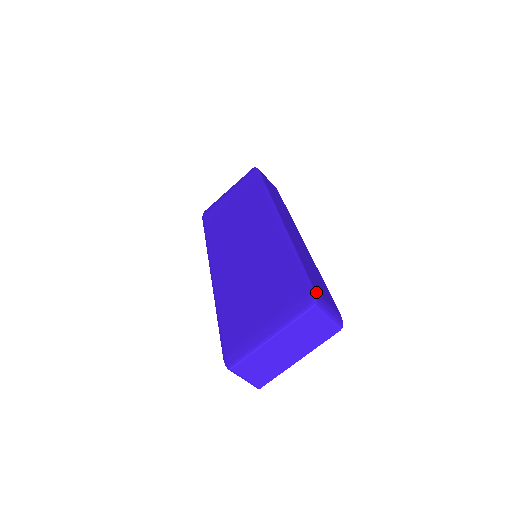
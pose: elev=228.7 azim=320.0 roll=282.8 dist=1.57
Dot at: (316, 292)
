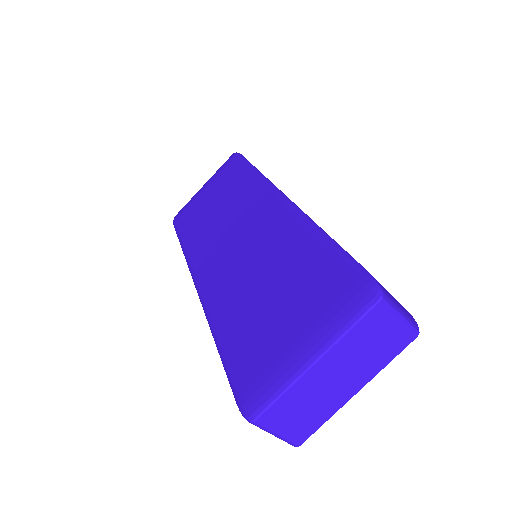
Dot at: occluded
